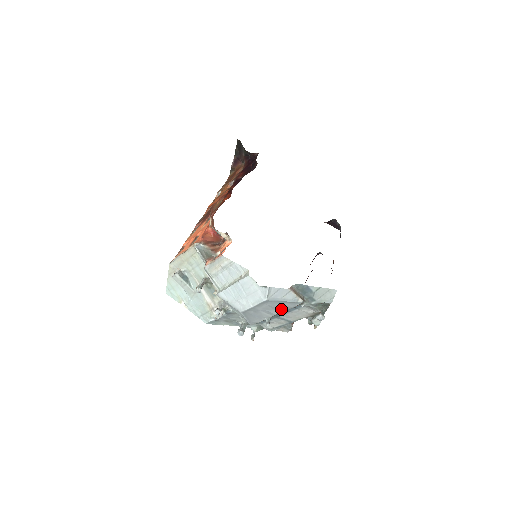
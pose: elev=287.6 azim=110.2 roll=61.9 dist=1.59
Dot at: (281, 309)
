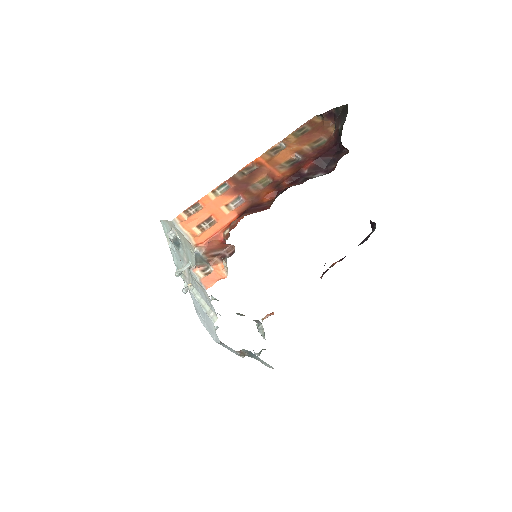
Dot at: occluded
